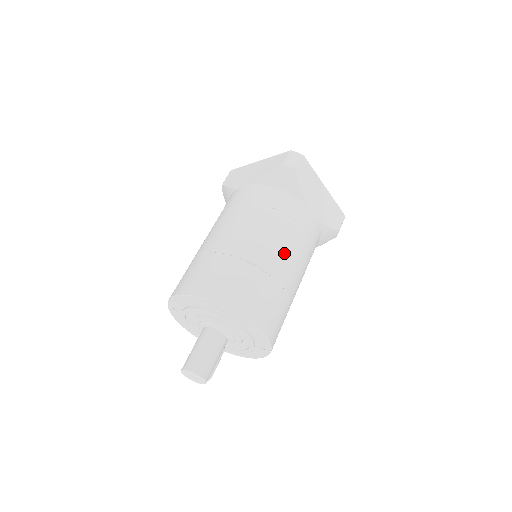
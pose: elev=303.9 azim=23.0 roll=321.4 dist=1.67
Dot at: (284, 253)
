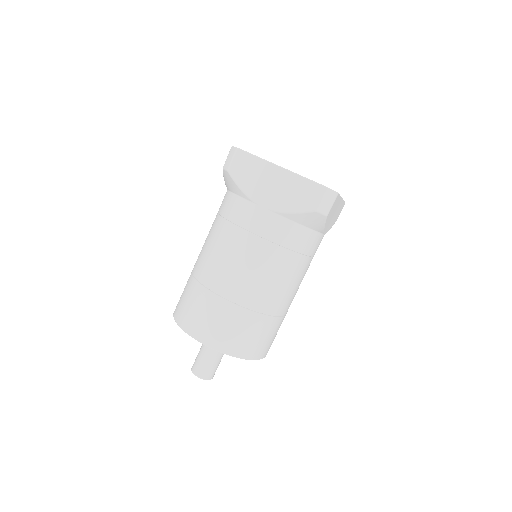
Dot at: (294, 291)
